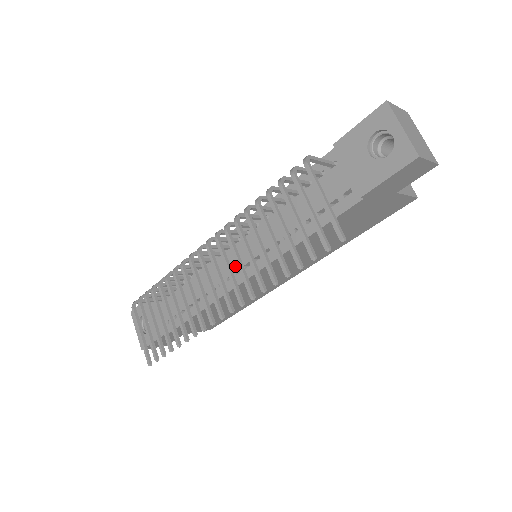
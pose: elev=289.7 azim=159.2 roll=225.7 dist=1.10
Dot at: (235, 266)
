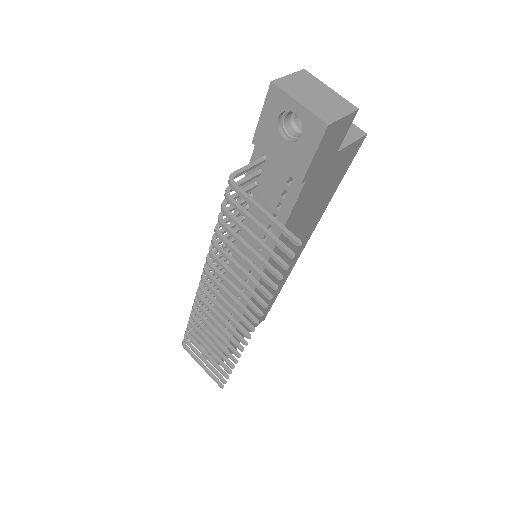
Dot at: (241, 278)
